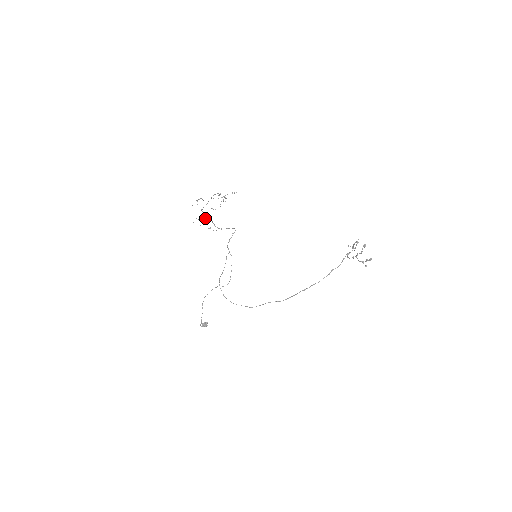
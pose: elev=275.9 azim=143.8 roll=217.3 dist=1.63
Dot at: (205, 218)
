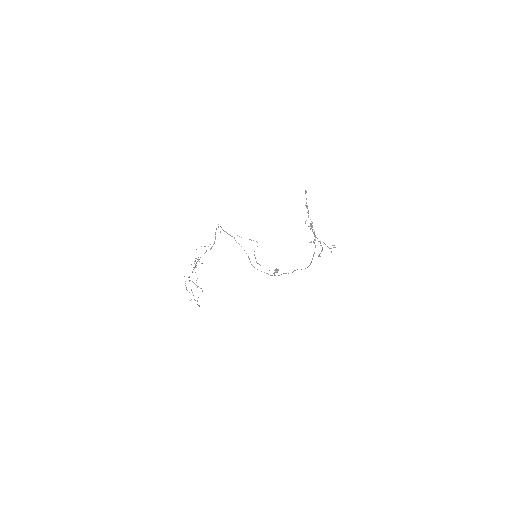
Dot at: occluded
